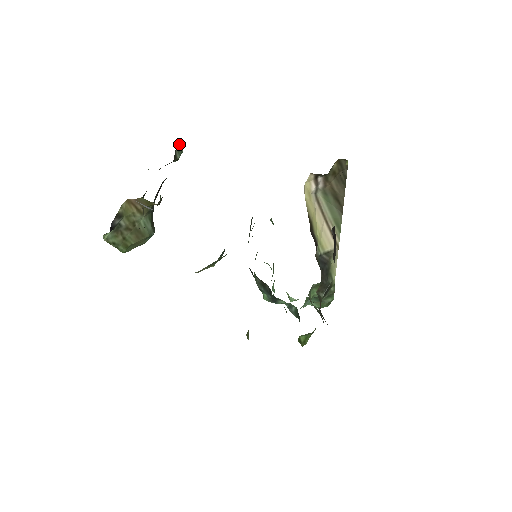
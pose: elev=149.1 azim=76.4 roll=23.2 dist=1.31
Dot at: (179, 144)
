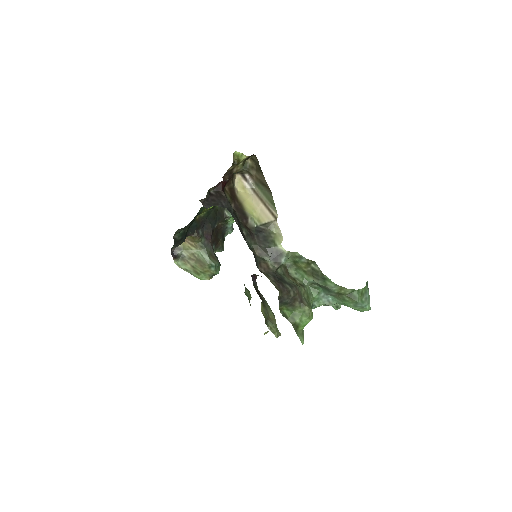
Dot at: occluded
